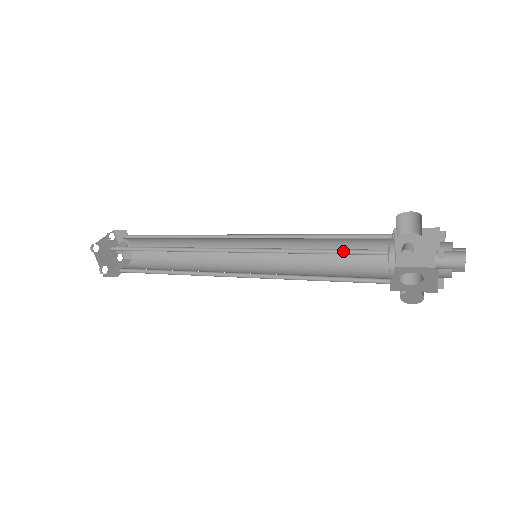
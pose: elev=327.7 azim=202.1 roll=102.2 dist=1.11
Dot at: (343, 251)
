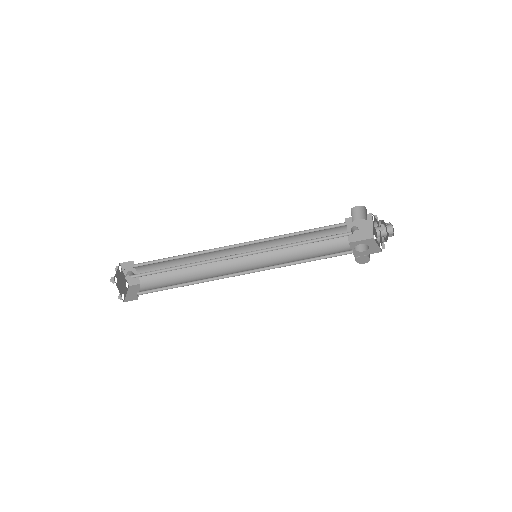
Dot at: (322, 239)
